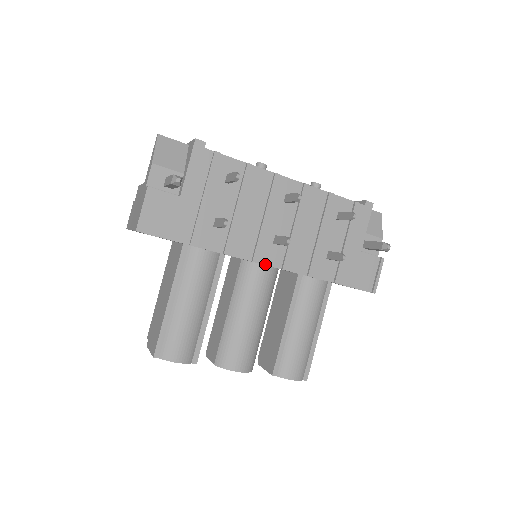
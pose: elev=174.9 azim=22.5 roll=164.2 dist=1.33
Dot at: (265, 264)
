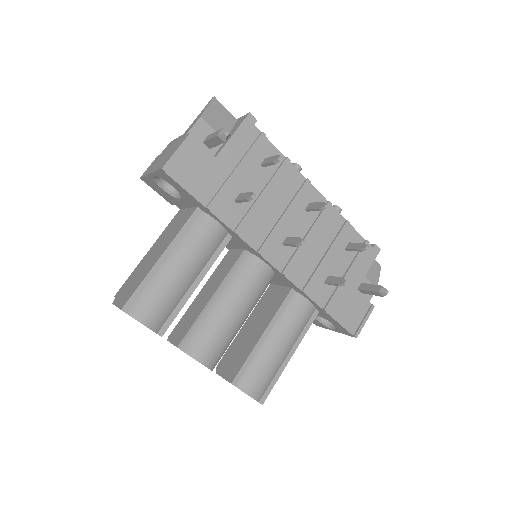
Dot at: (268, 261)
